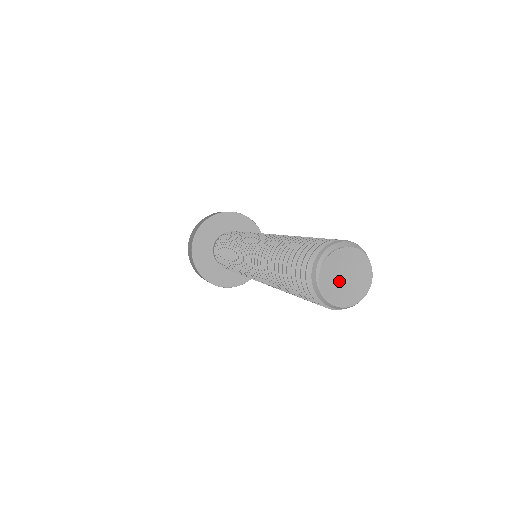
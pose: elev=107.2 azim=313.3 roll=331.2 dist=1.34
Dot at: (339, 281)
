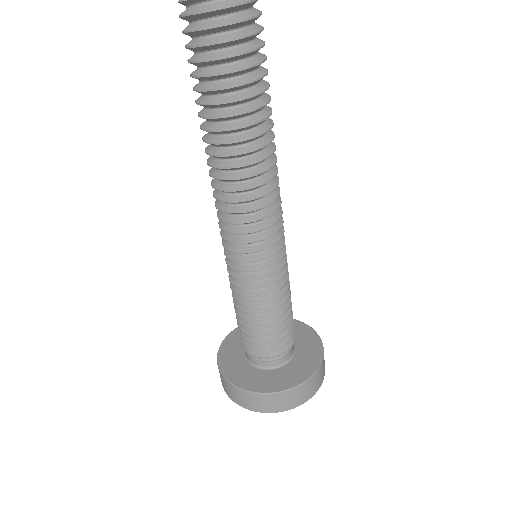
Dot at: out of frame
